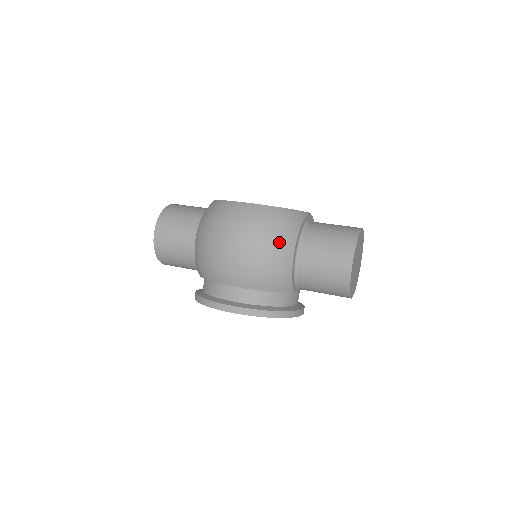
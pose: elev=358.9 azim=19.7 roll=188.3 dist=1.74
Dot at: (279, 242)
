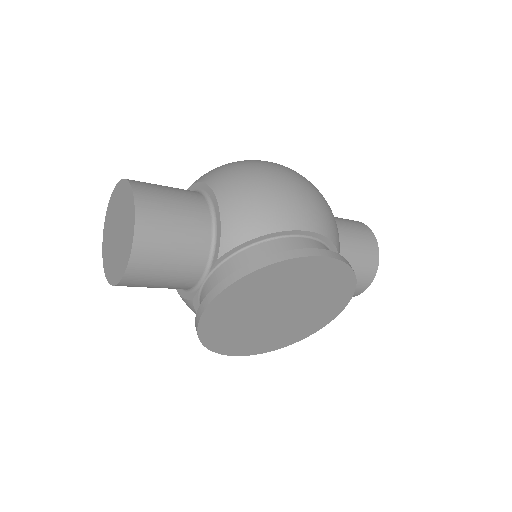
Dot at: occluded
